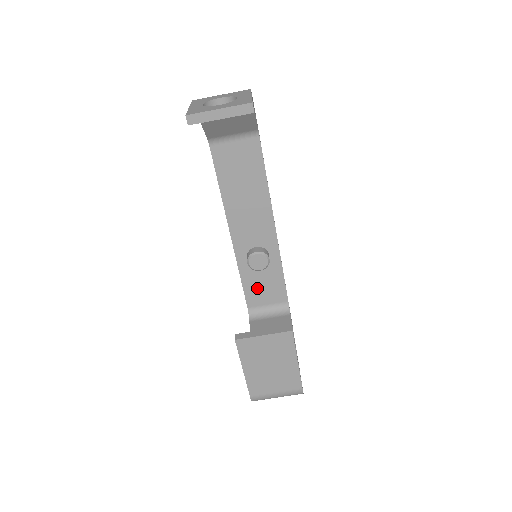
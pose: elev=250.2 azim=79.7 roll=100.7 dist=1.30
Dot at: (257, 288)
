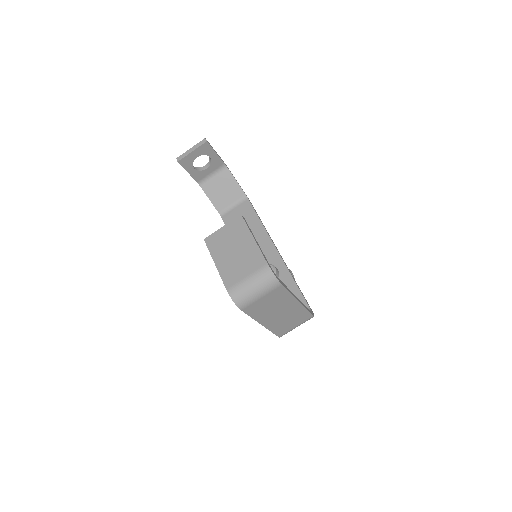
Dot at: occluded
